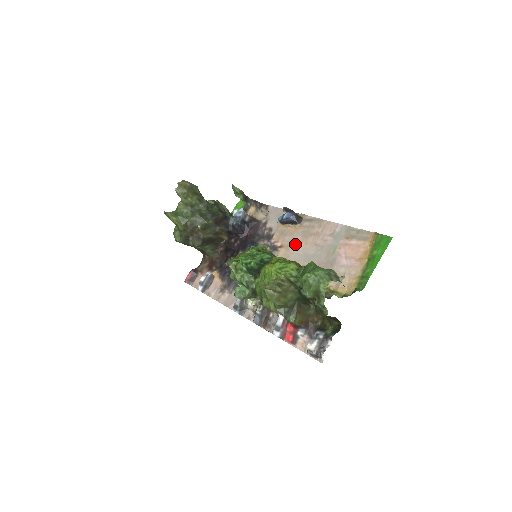
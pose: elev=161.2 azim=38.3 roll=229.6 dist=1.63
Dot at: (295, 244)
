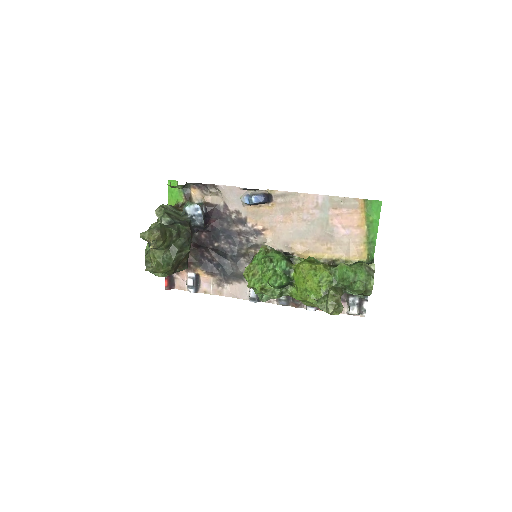
Dot at: (280, 224)
